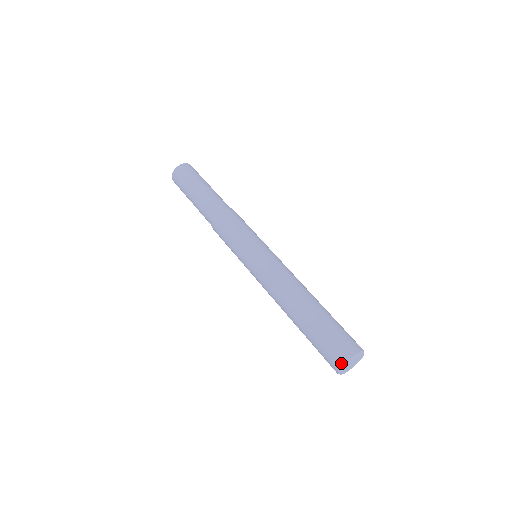
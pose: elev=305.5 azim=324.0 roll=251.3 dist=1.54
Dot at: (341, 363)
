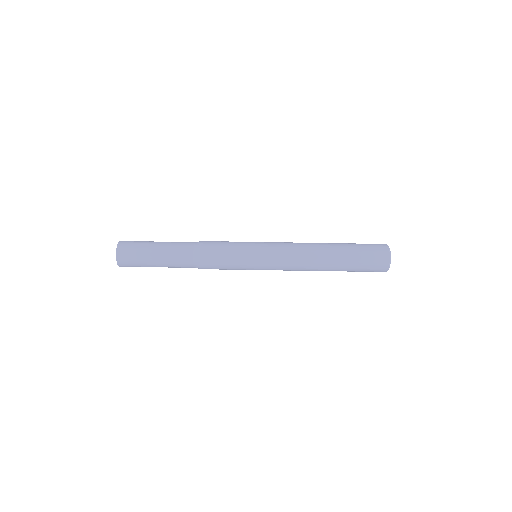
Dot at: (387, 260)
